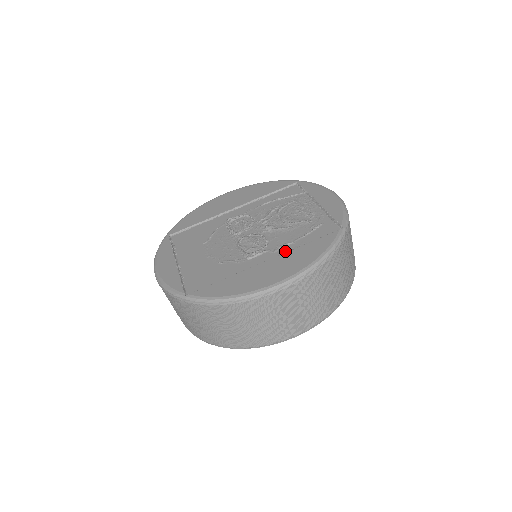
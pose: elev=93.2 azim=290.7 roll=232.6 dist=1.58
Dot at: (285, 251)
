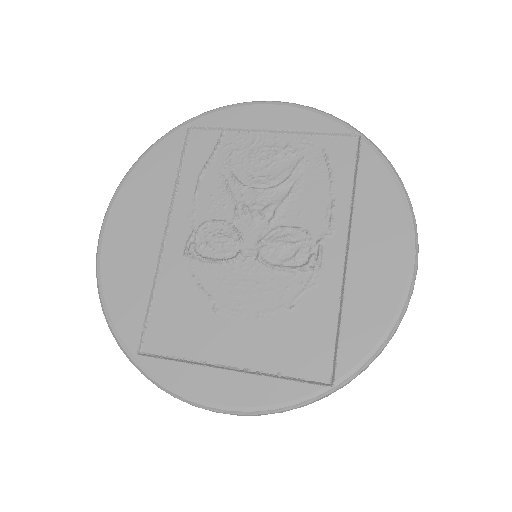
Dot at: (345, 218)
